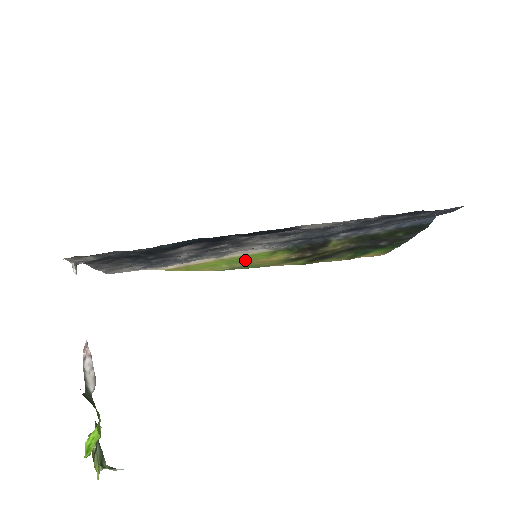
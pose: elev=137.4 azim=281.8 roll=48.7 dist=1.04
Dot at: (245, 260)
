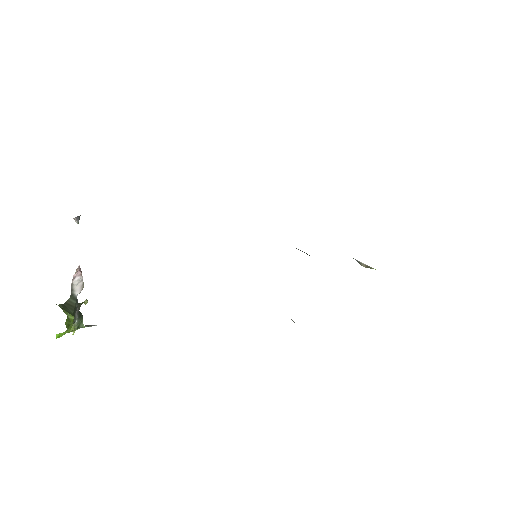
Dot at: occluded
